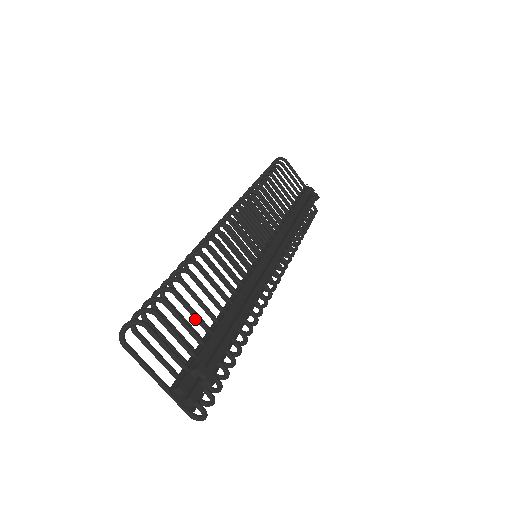
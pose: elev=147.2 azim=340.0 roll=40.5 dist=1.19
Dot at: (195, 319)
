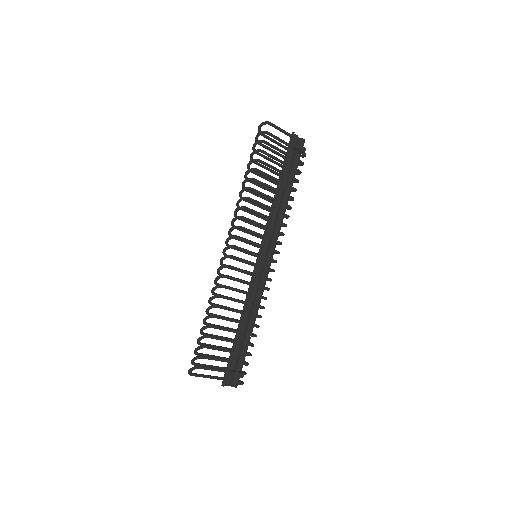
Dot at: occluded
